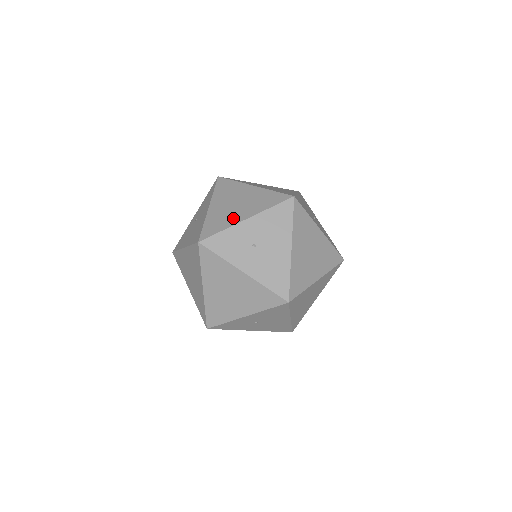
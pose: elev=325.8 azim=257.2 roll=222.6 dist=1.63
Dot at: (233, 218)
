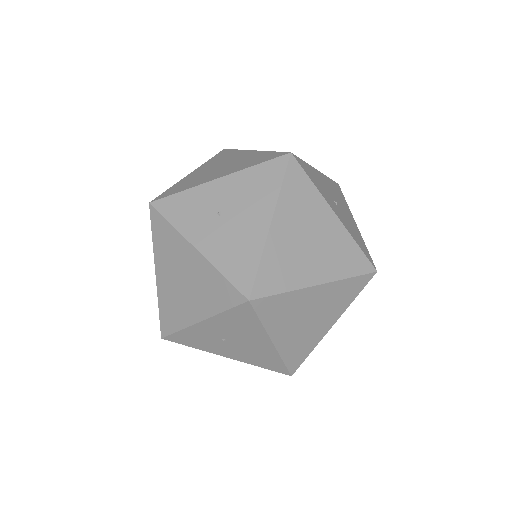
Dot at: (204, 179)
